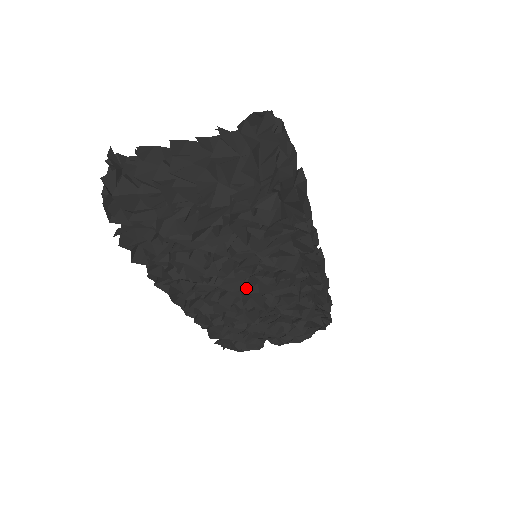
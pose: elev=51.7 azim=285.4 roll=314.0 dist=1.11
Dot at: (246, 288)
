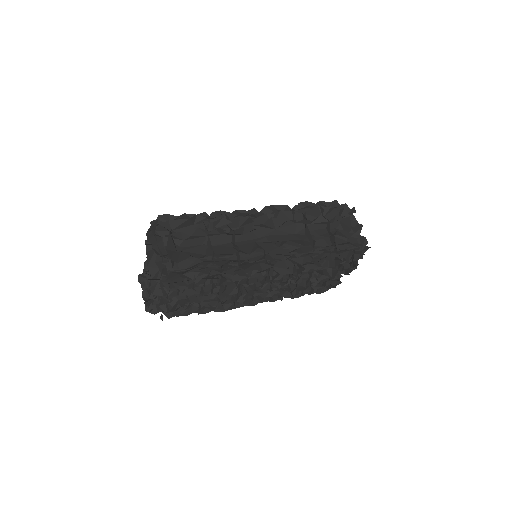
Dot at: (252, 287)
